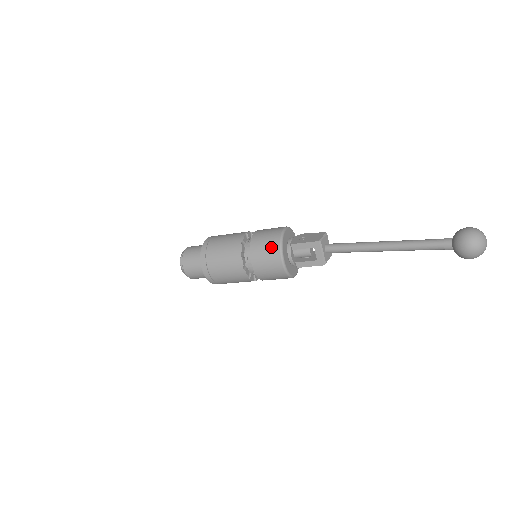
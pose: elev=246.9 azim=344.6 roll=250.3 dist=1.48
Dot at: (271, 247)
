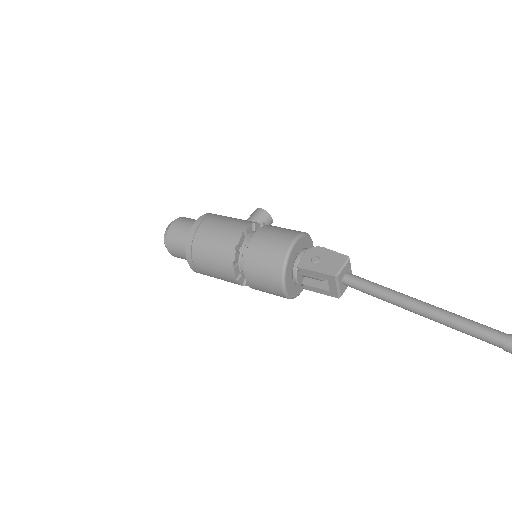
Dot at: (271, 269)
